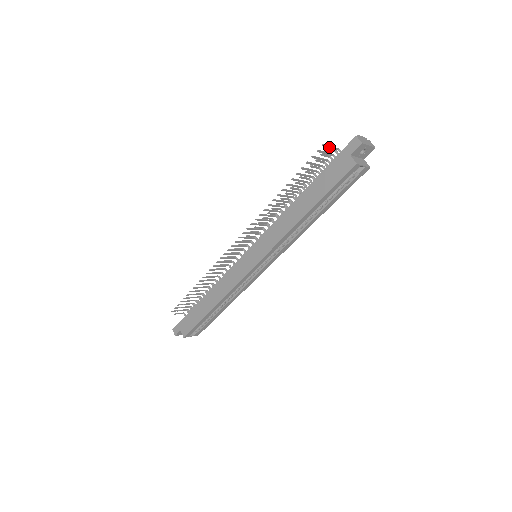
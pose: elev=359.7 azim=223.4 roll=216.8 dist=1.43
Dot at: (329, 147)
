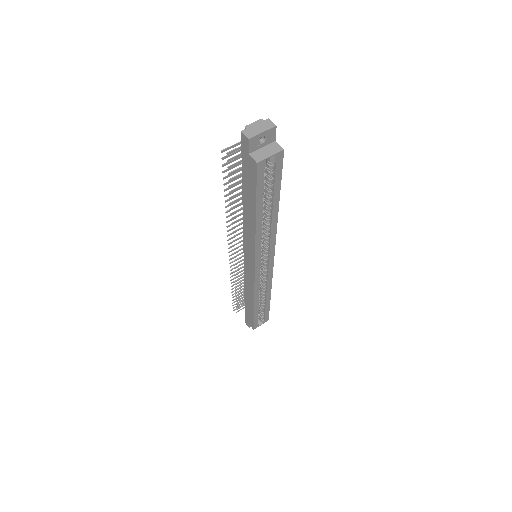
Dot at: (233, 147)
